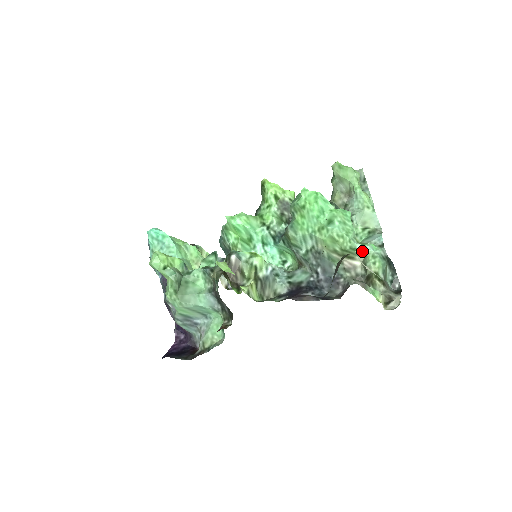
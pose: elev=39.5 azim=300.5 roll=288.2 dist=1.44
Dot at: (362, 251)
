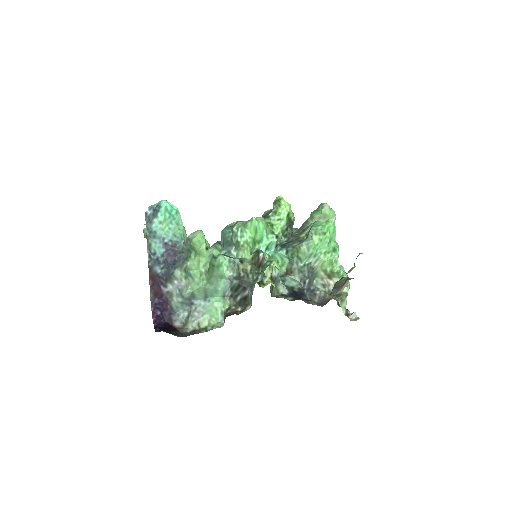
Dot at: (342, 275)
